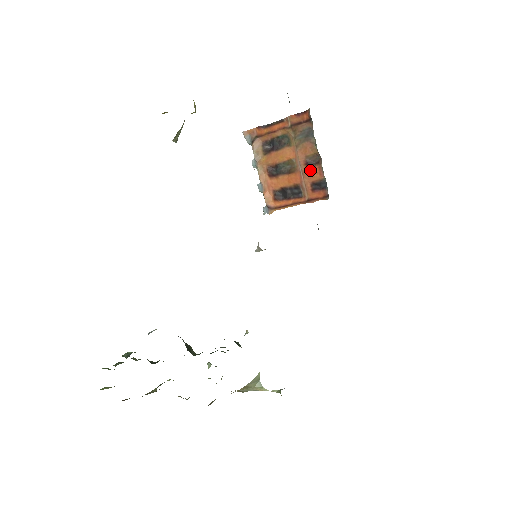
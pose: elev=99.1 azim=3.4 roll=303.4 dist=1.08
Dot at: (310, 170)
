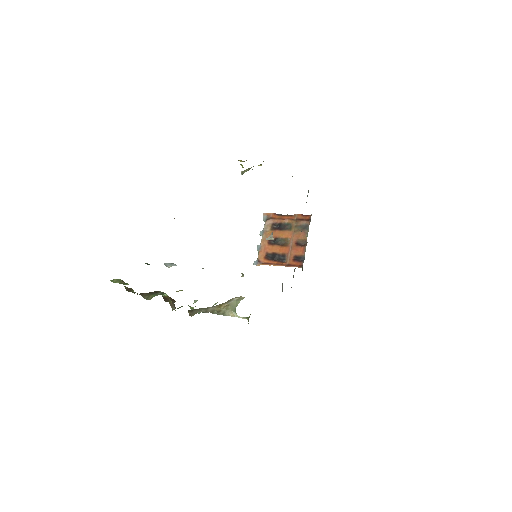
Dot at: (297, 248)
